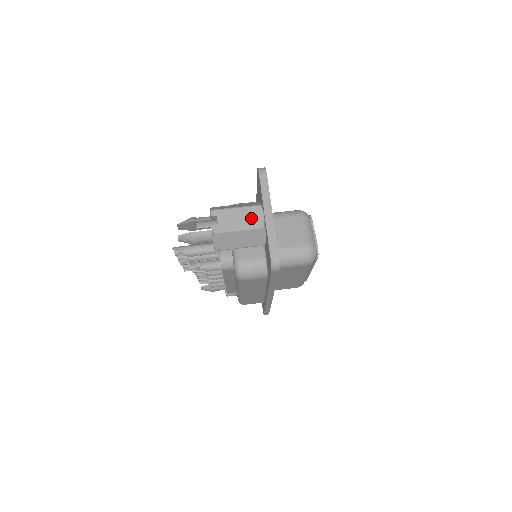
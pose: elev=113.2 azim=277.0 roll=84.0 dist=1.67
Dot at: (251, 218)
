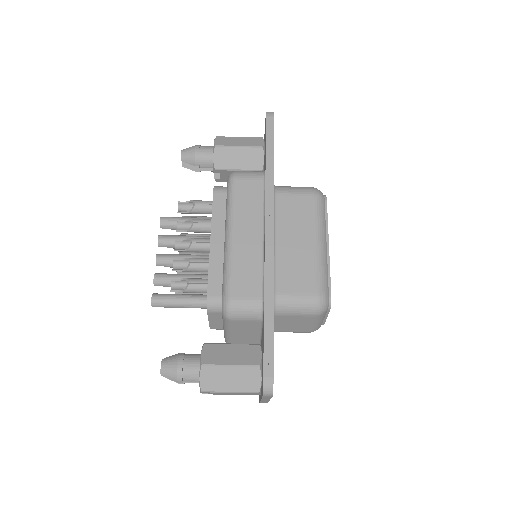
Dot at: (246, 394)
